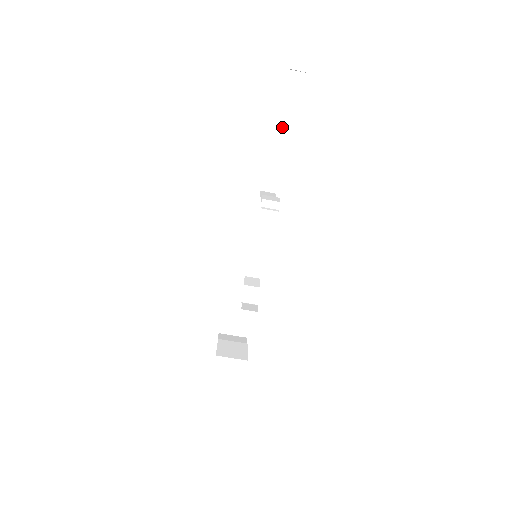
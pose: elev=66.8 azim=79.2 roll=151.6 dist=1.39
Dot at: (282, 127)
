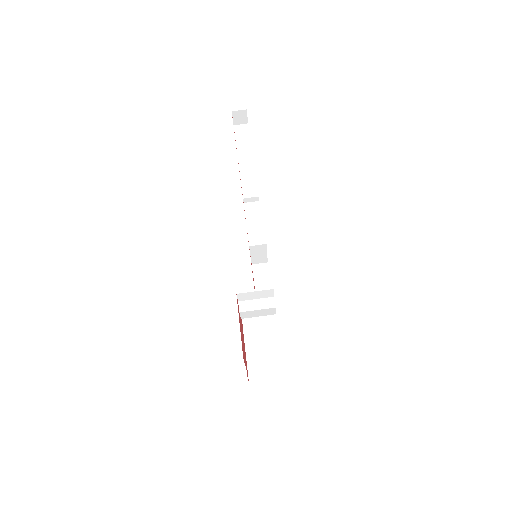
Dot at: (242, 155)
